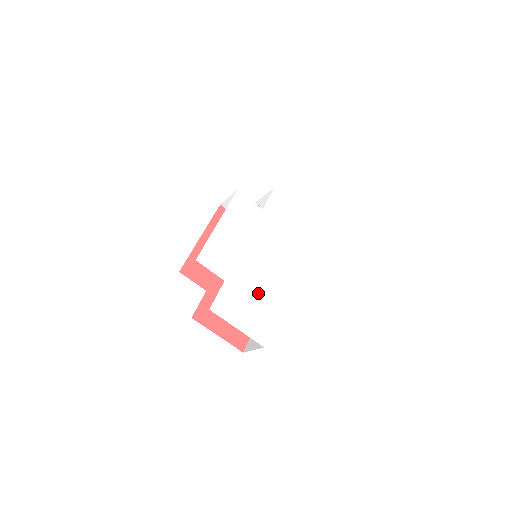
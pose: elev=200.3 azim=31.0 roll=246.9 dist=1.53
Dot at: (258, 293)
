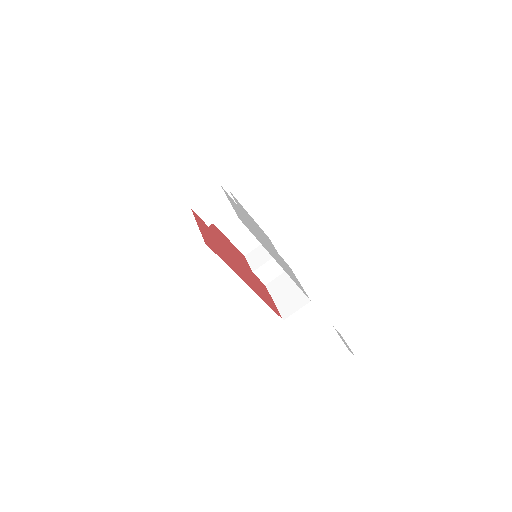
Dot at: occluded
